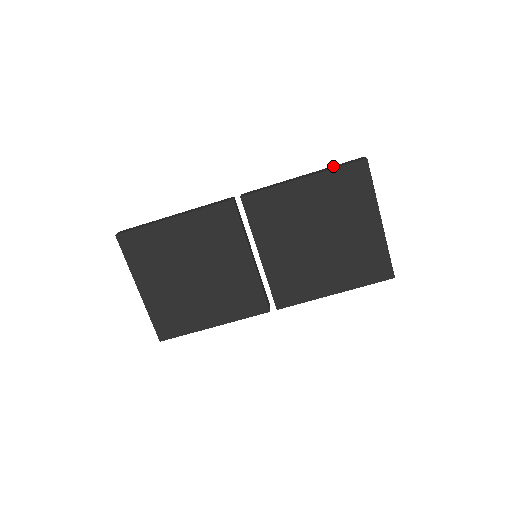
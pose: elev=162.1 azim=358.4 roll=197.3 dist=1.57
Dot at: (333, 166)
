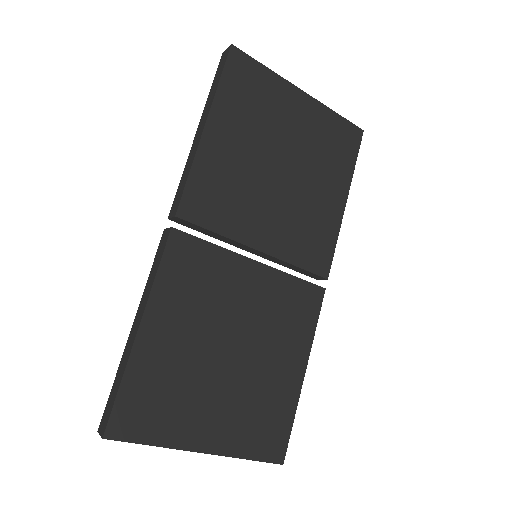
Dot at: (211, 90)
